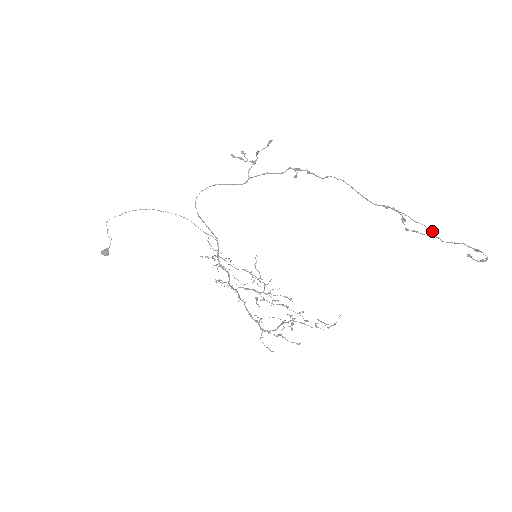
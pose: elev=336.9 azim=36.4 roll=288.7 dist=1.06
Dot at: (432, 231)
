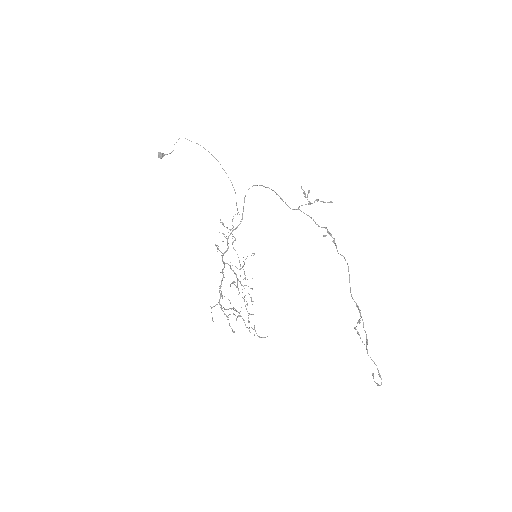
Dot at: occluded
